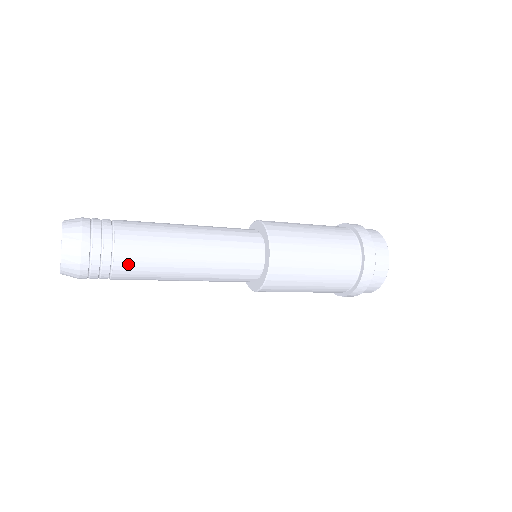
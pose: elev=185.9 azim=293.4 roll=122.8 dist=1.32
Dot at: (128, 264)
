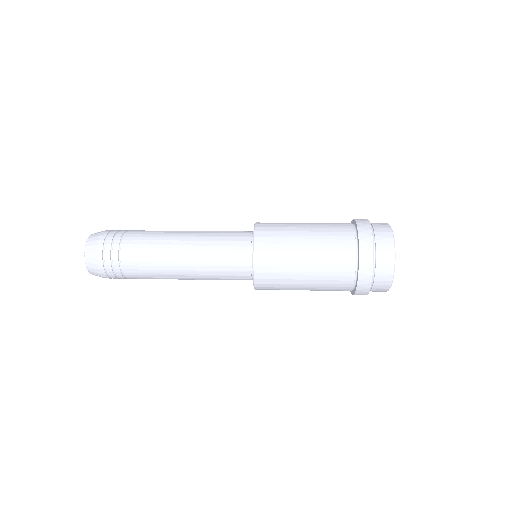
Dot at: (132, 251)
